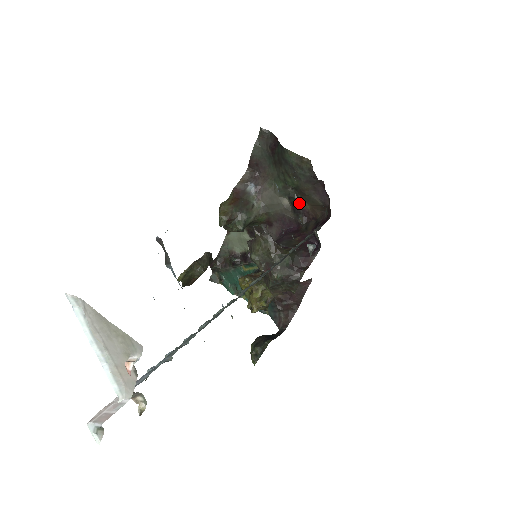
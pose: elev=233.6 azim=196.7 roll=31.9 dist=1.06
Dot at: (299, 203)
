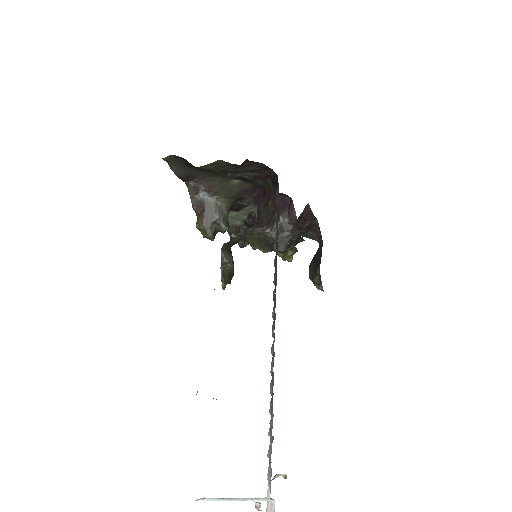
Dot at: (246, 176)
